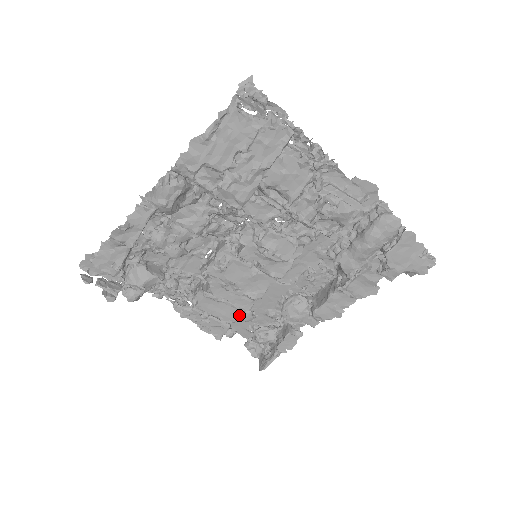
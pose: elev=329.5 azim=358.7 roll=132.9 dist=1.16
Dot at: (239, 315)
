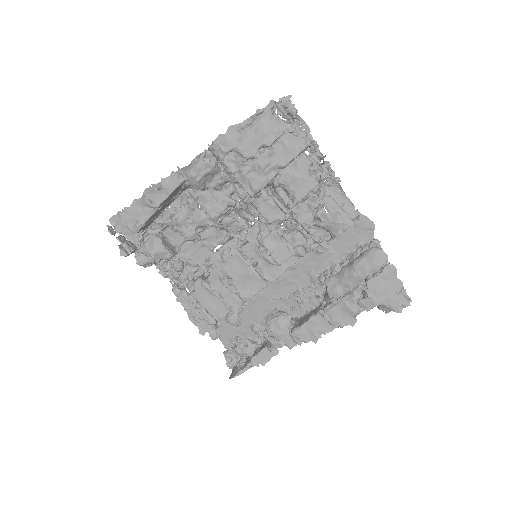
Dot at: (227, 316)
